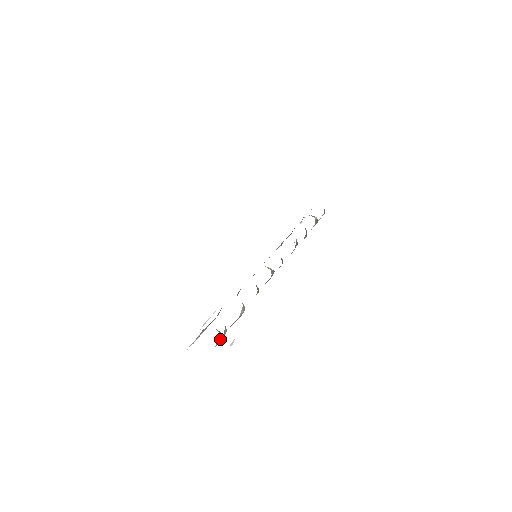
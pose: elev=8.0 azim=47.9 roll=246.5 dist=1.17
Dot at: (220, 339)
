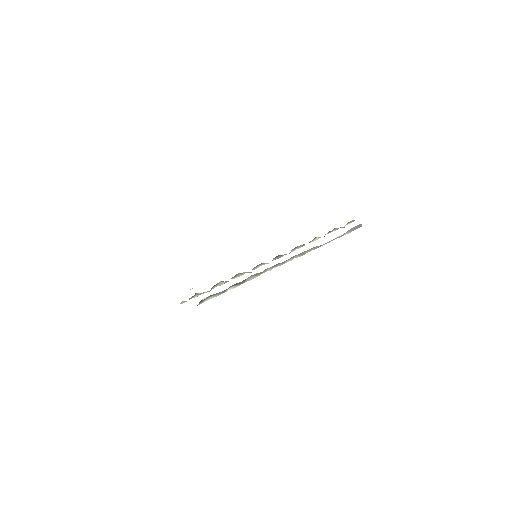
Dot at: occluded
